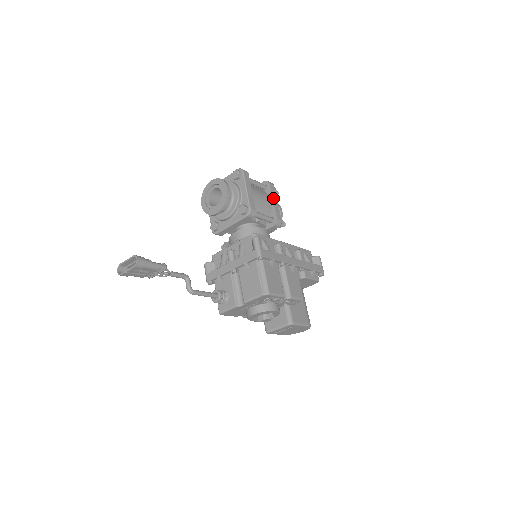
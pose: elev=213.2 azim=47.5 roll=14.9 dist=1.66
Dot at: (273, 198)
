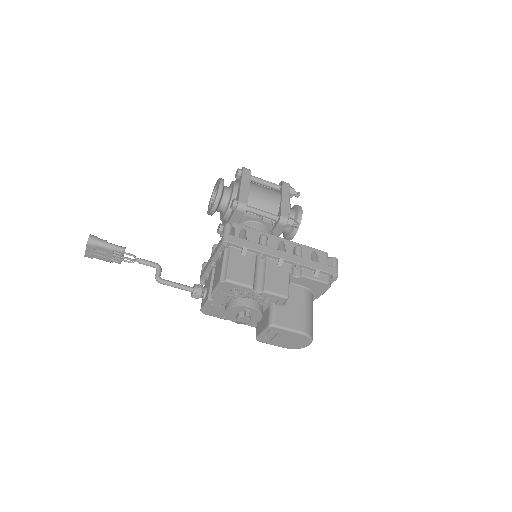
Dot at: (283, 196)
